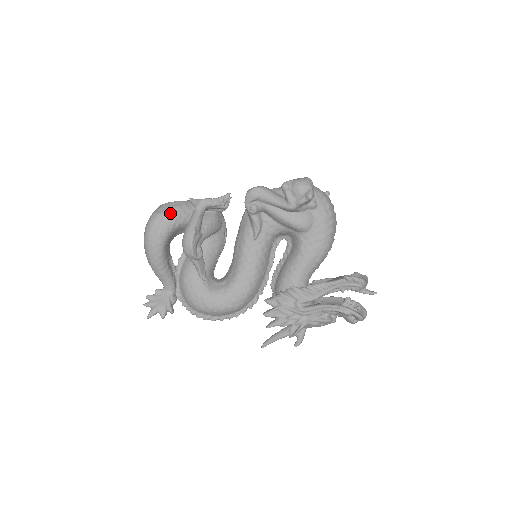
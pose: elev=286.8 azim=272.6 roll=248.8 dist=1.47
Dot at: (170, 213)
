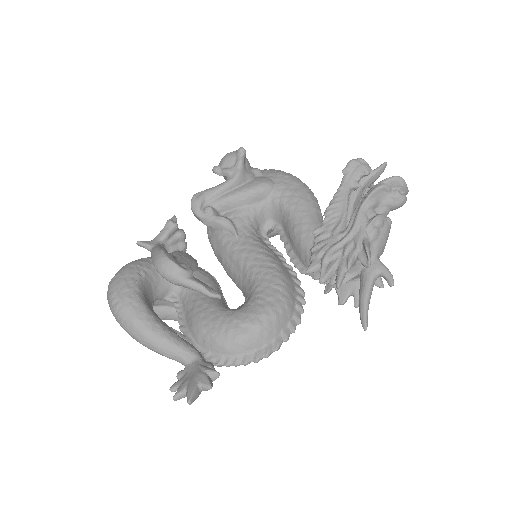
Dot at: (125, 267)
